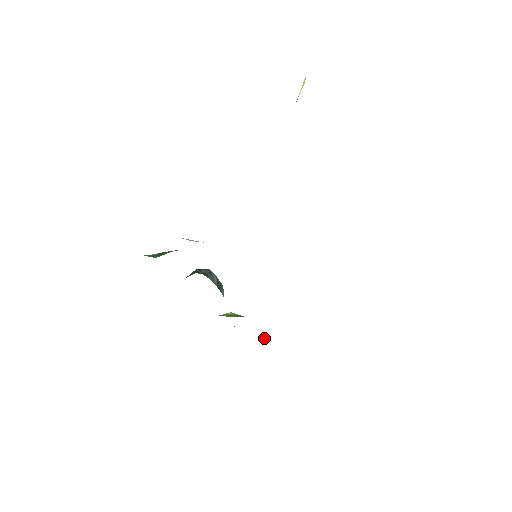
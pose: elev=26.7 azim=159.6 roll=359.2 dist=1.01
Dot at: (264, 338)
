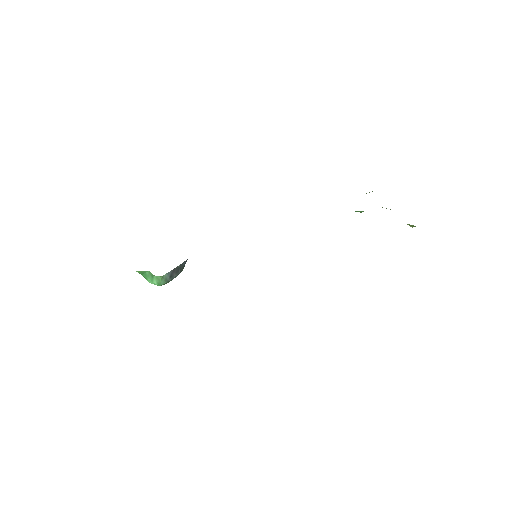
Dot at: occluded
